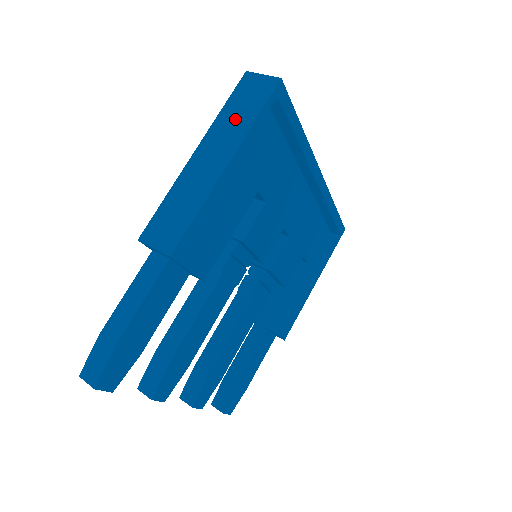
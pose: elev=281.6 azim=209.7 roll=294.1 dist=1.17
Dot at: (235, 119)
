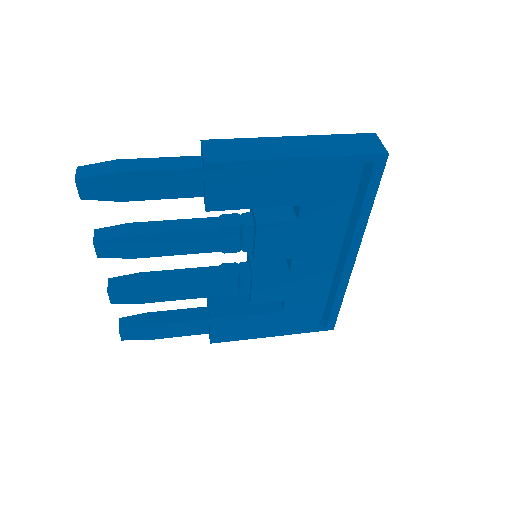
Dot at: (335, 145)
